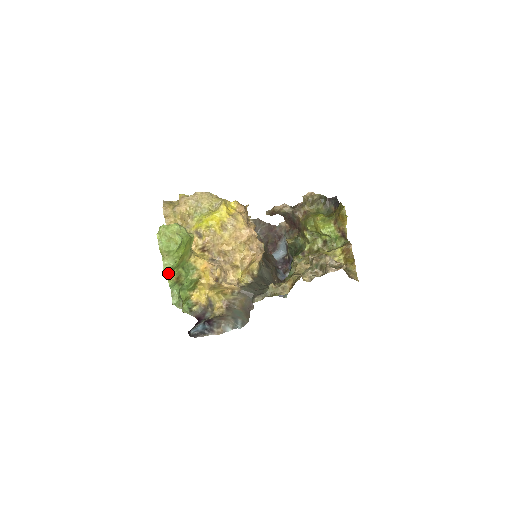
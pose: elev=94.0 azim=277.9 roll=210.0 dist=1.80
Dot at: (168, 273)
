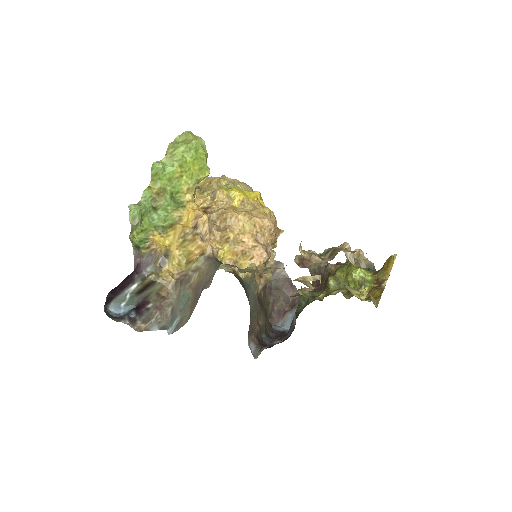
Dot at: (155, 172)
